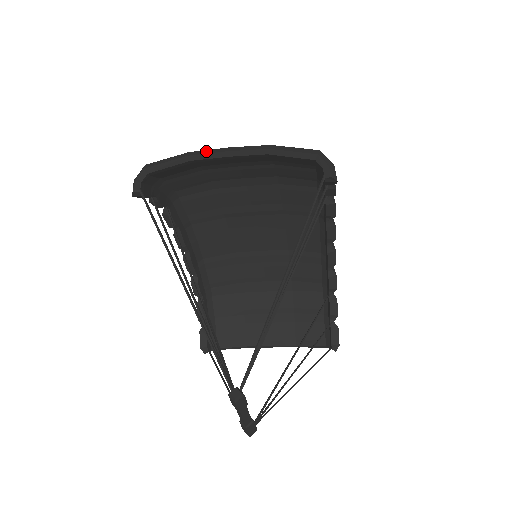
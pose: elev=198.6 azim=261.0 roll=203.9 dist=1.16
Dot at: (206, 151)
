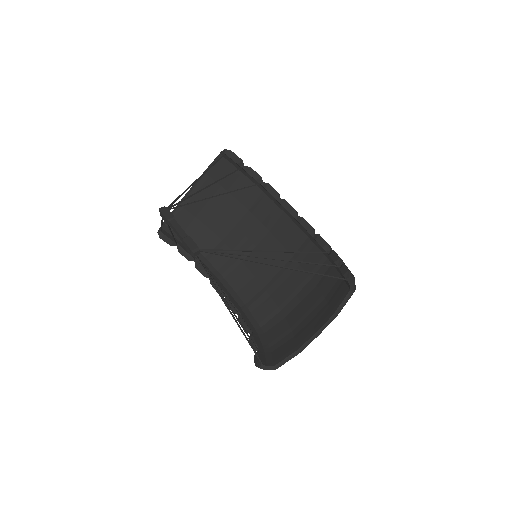
Dot at: occluded
